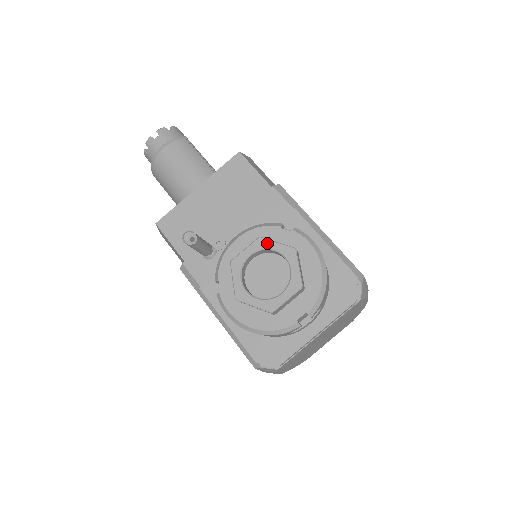
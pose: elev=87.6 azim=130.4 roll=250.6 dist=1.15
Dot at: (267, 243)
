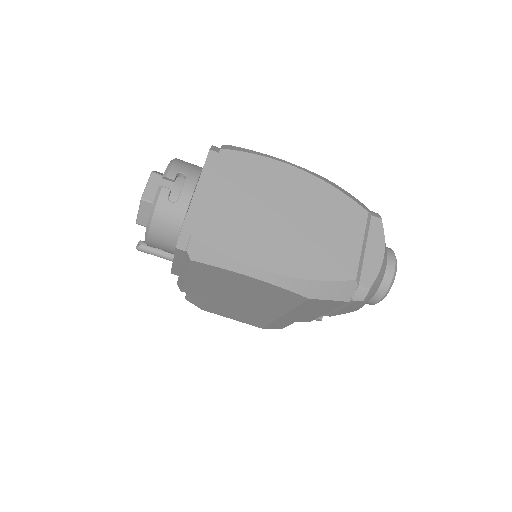
Dot at: occluded
